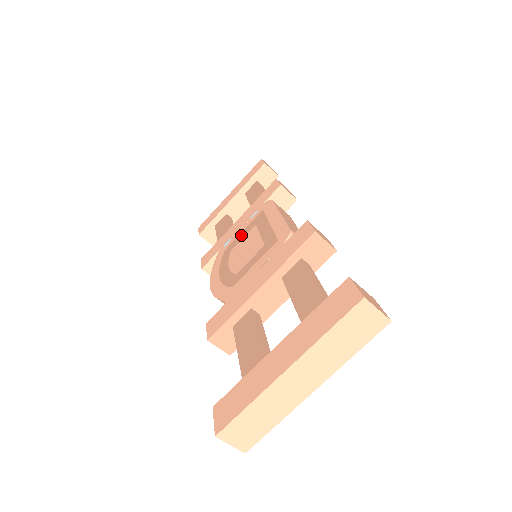
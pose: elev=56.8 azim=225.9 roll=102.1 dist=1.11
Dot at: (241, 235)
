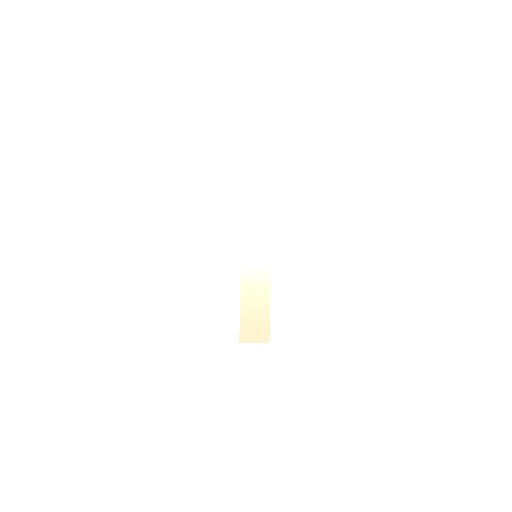
Dot at: occluded
